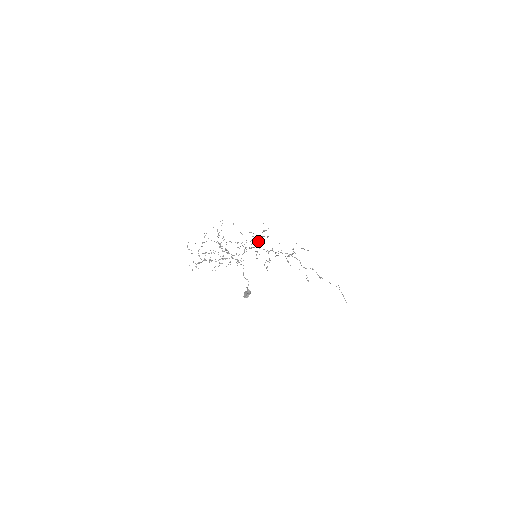
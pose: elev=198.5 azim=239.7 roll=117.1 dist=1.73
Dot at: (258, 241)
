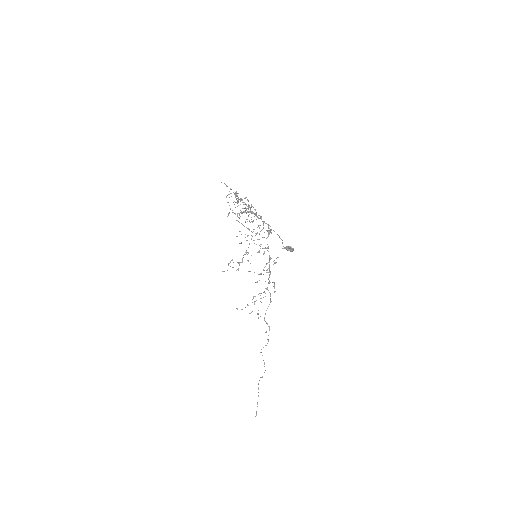
Dot at: (247, 254)
